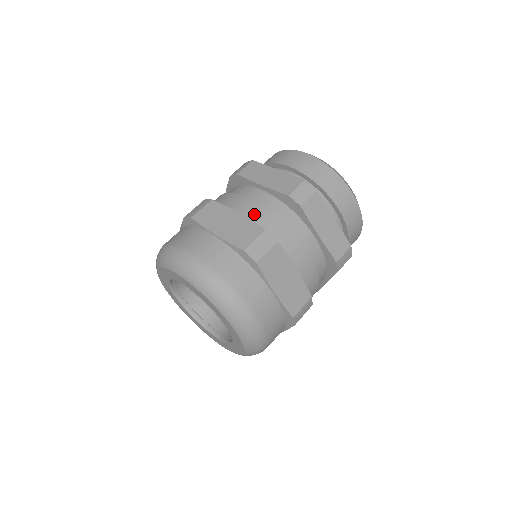
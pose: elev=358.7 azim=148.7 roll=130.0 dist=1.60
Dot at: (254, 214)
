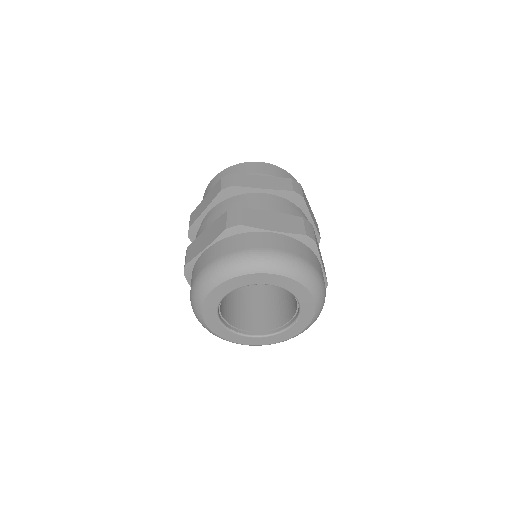
Dot at: (281, 210)
